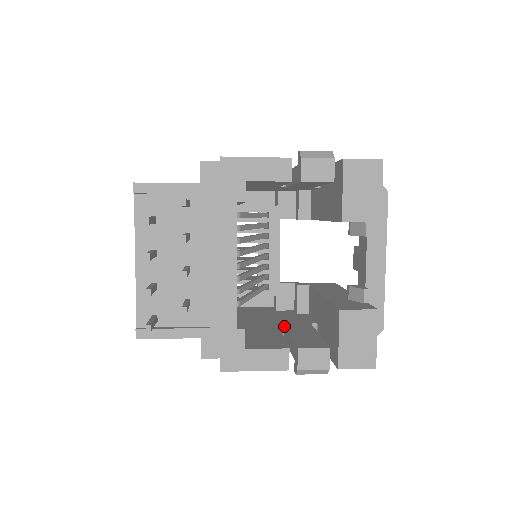
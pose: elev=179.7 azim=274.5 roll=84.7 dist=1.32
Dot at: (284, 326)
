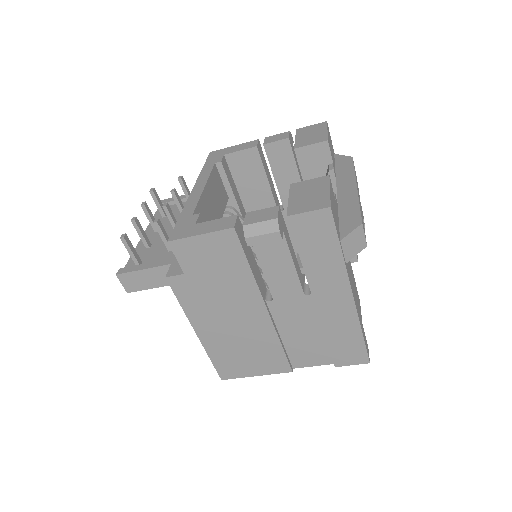
Dot at: occluded
